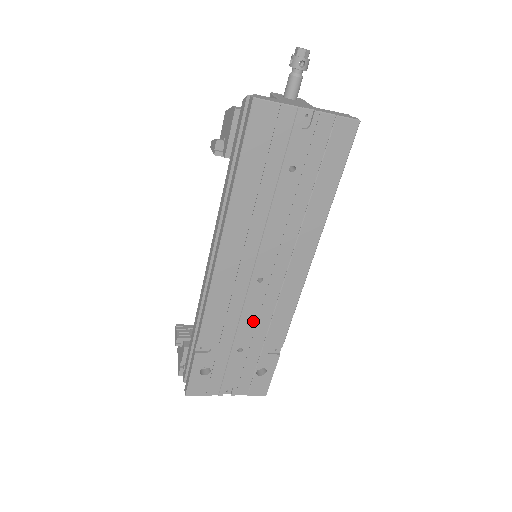
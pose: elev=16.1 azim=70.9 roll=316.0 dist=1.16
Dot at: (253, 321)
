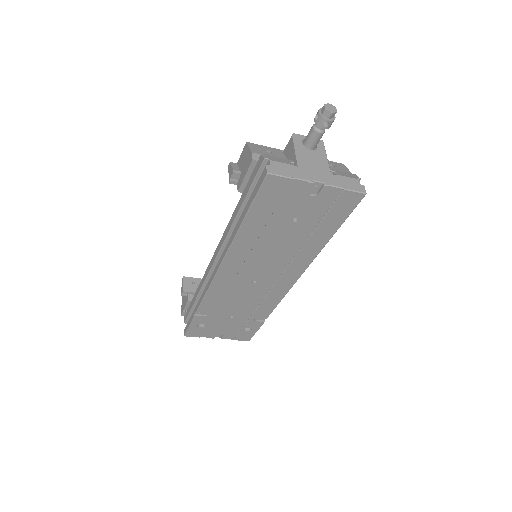
Dot at: (245, 303)
